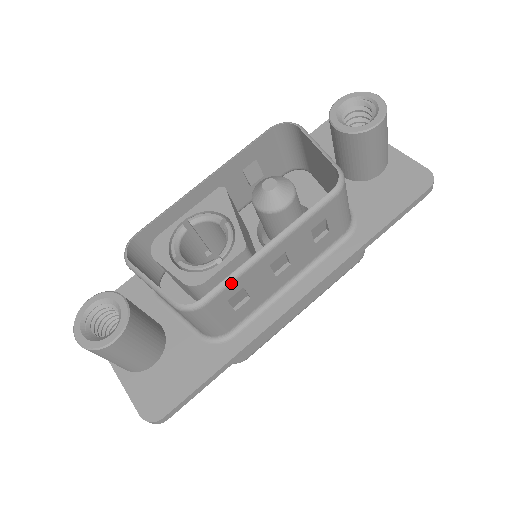
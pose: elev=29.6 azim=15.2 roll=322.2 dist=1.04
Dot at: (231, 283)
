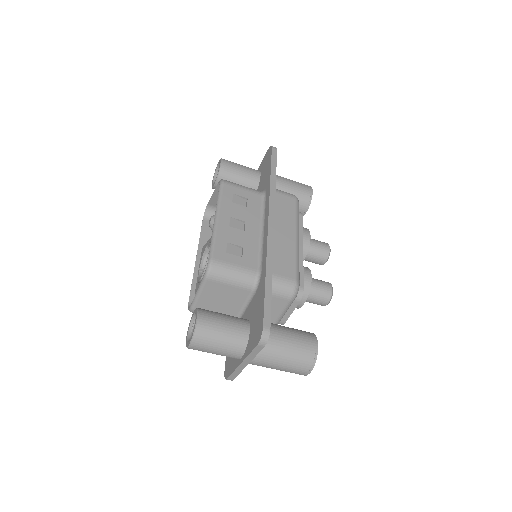
Dot at: (215, 243)
